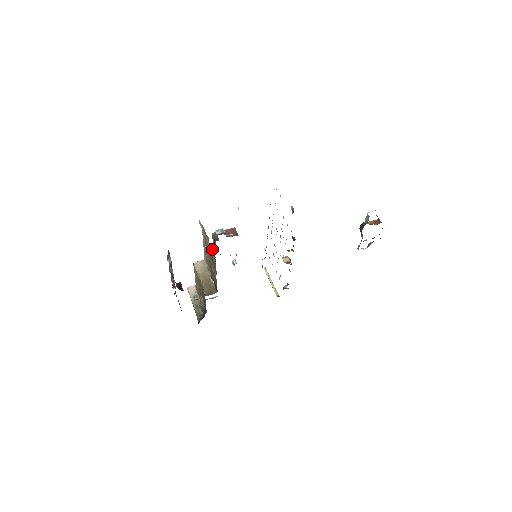
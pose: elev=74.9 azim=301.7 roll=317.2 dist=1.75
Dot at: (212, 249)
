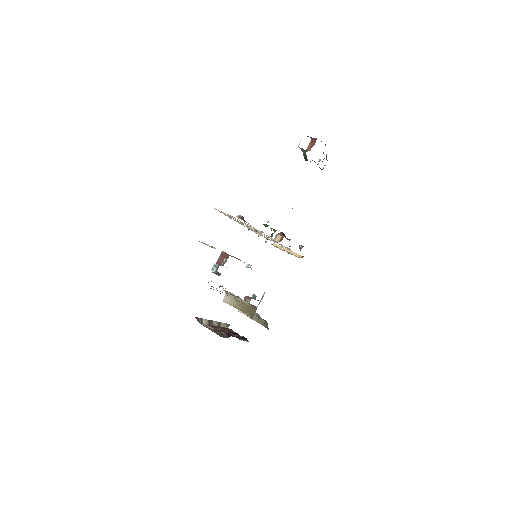
Dot at: occluded
